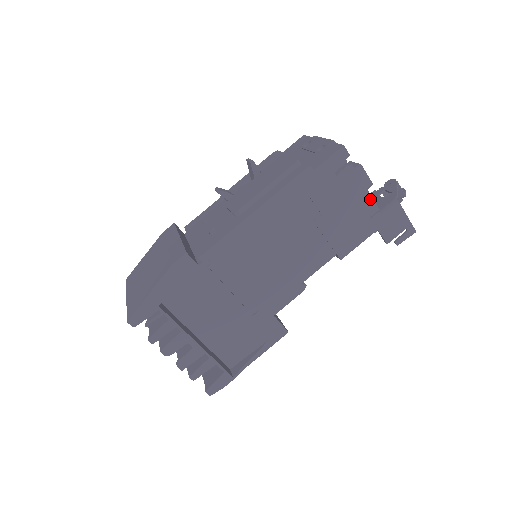
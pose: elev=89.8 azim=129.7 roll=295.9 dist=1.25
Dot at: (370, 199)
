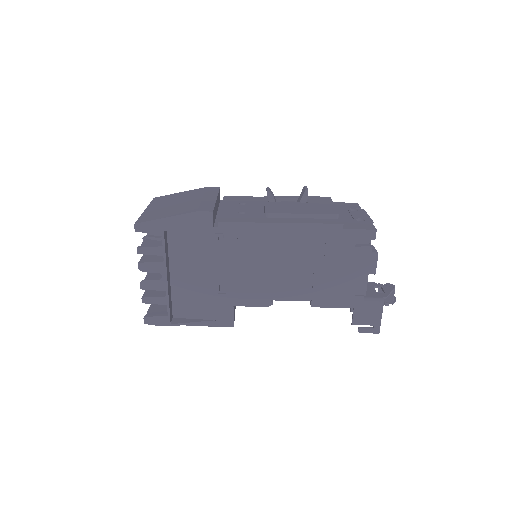
Dot at: (365, 282)
